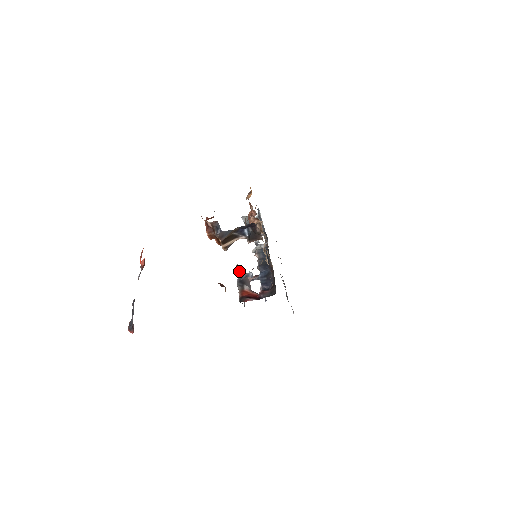
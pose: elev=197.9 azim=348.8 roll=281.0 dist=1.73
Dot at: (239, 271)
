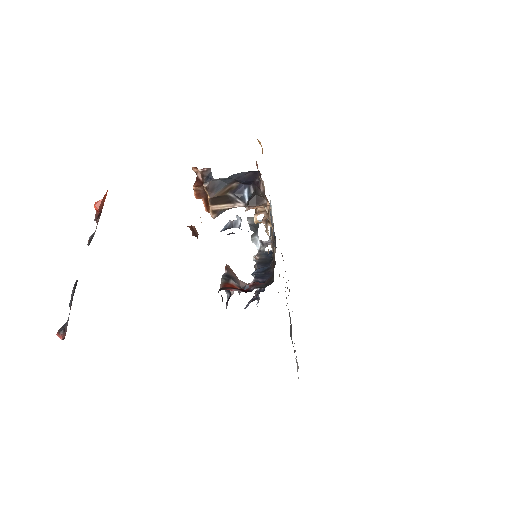
Dot at: (229, 269)
